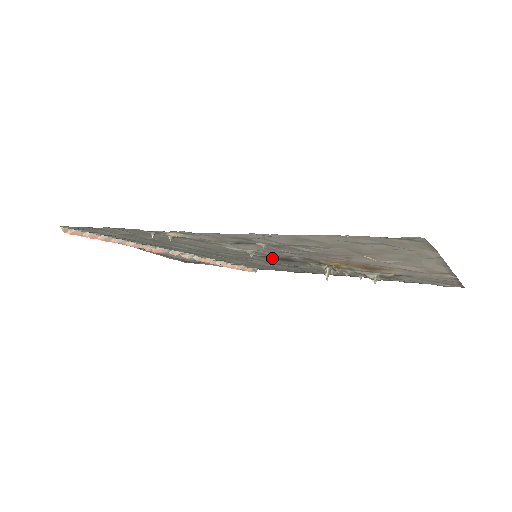
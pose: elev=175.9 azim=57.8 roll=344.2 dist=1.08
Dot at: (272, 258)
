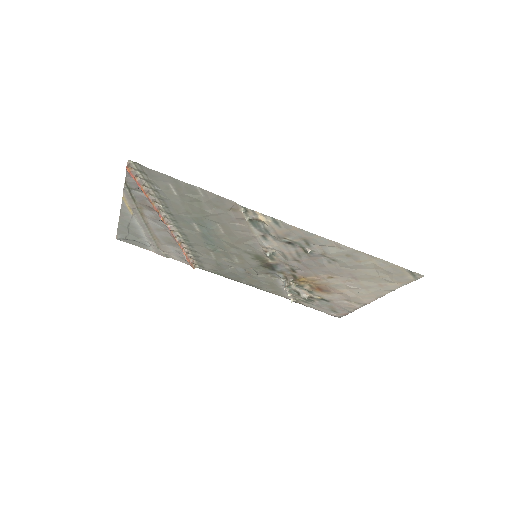
Dot at: (259, 262)
